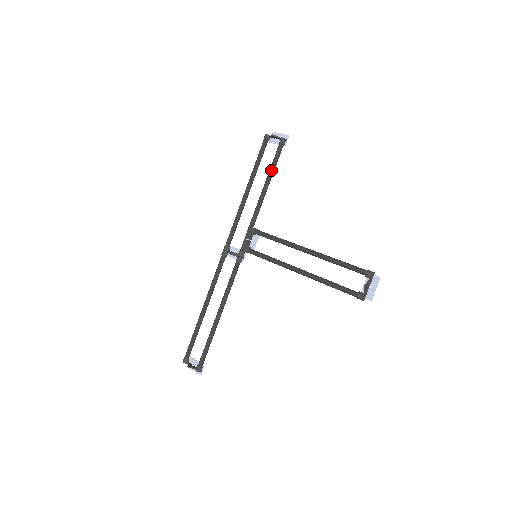
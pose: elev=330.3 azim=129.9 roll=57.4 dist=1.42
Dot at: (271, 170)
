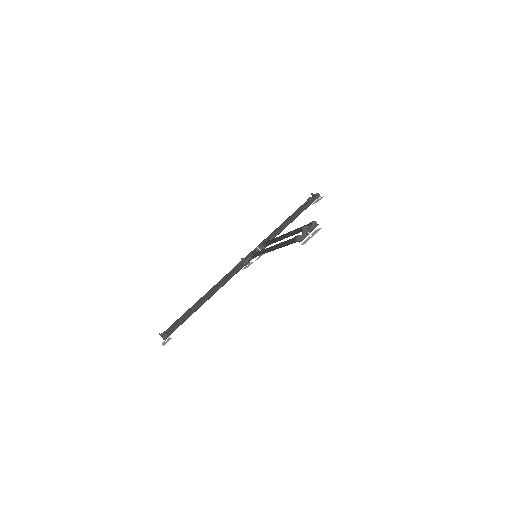
Dot at: (299, 210)
